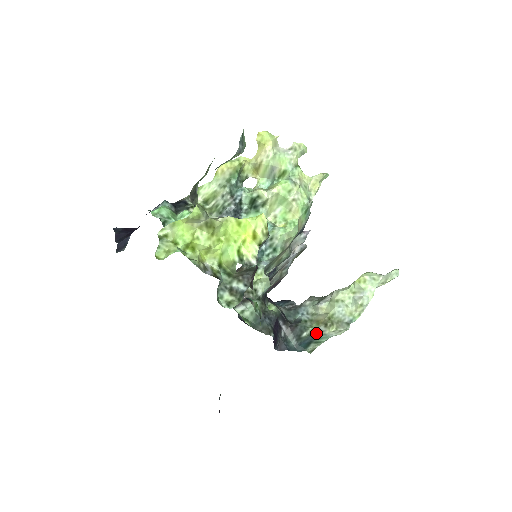
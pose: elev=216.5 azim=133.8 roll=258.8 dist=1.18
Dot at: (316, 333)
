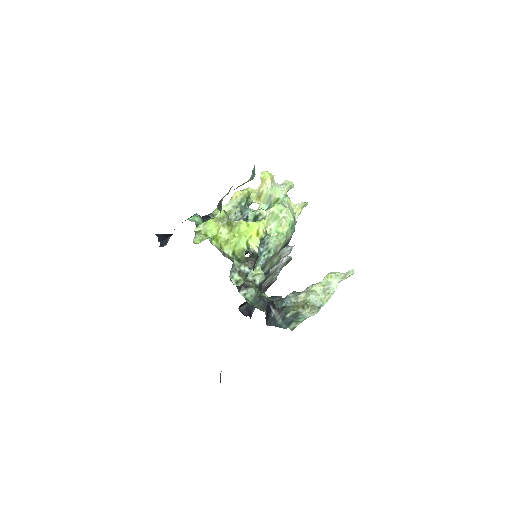
Dot at: (296, 314)
